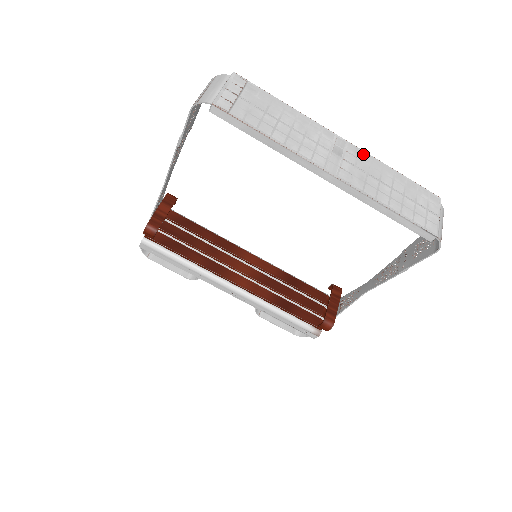
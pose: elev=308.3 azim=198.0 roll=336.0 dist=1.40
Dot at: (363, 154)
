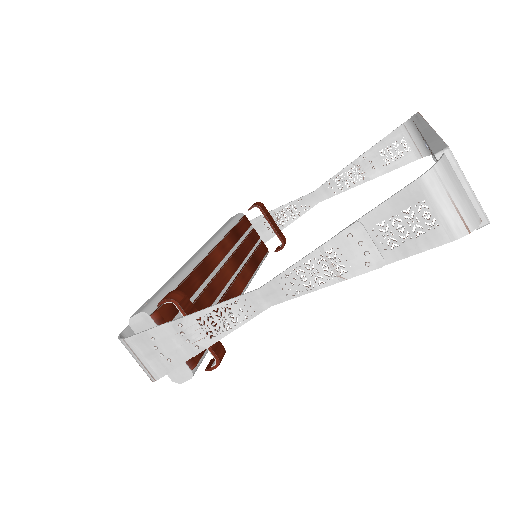
Dot at: occluded
